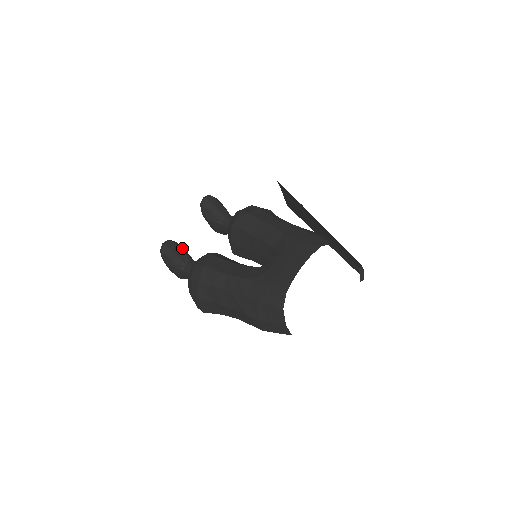
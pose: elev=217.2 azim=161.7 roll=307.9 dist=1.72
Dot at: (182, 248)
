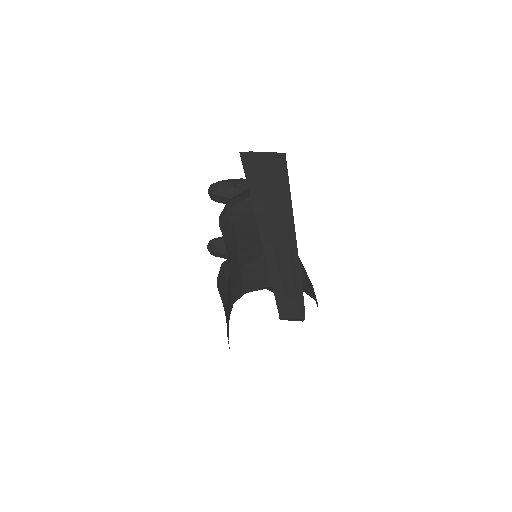
Dot at: occluded
